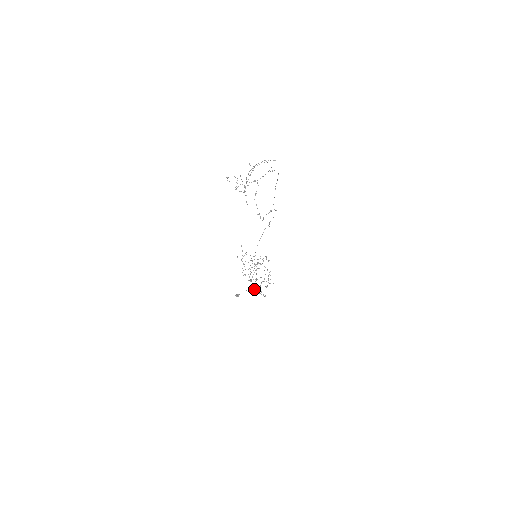
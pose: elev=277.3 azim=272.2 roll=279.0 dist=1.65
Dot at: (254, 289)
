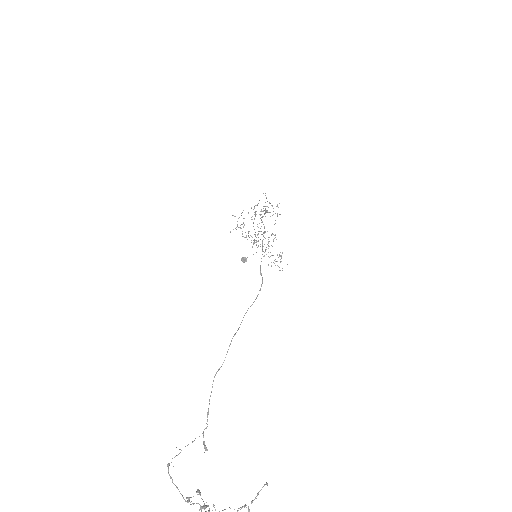
Dot at: occluded
